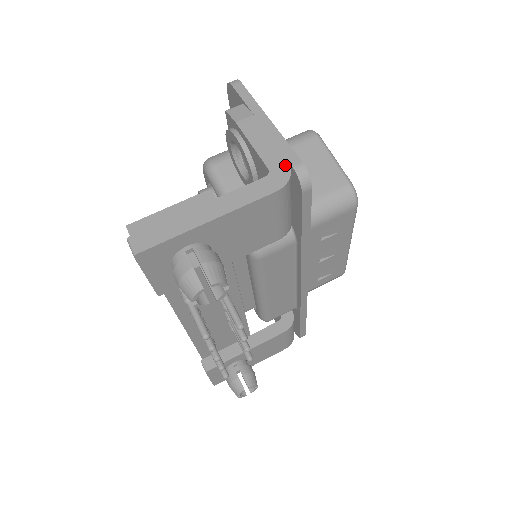
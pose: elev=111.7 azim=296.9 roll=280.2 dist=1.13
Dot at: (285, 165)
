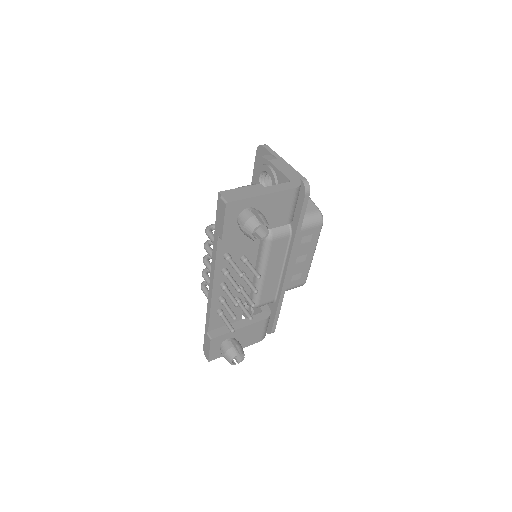
Dot at: (298, 179)
